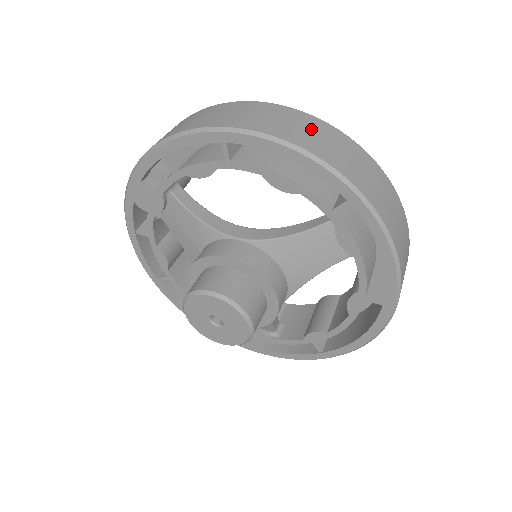
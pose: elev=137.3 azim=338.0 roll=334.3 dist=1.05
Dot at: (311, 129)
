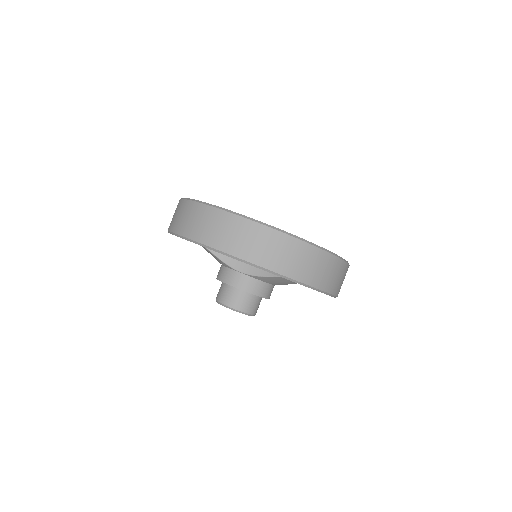
Dot at: (272, 246)
